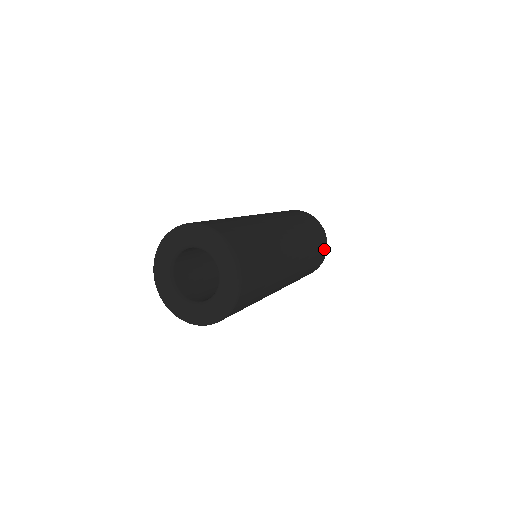
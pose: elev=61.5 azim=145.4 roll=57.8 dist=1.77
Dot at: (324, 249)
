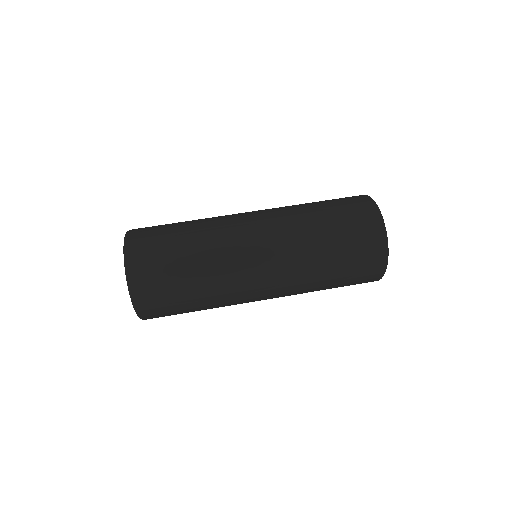
Dot at: (368, 220)
